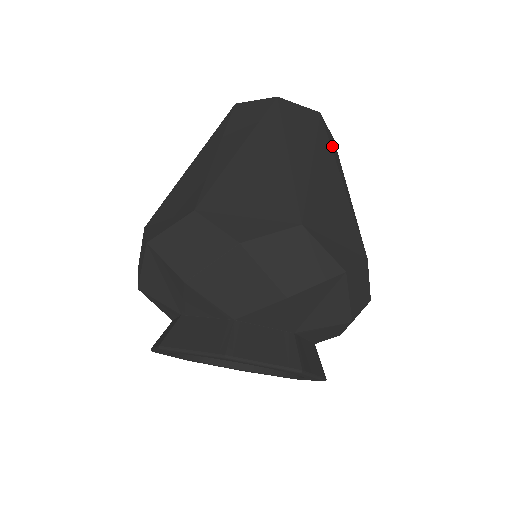
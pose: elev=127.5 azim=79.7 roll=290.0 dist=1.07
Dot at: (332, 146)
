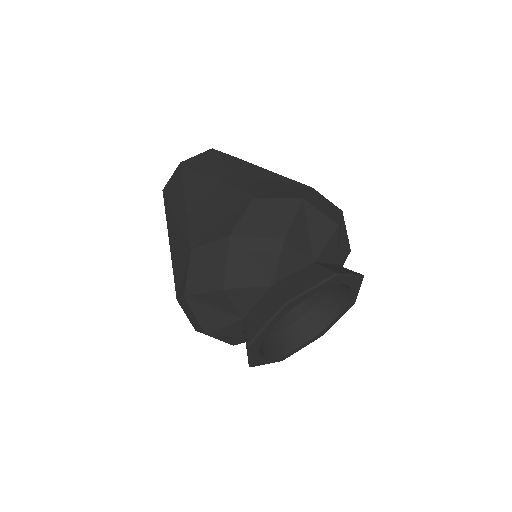
Dot at: occluded
